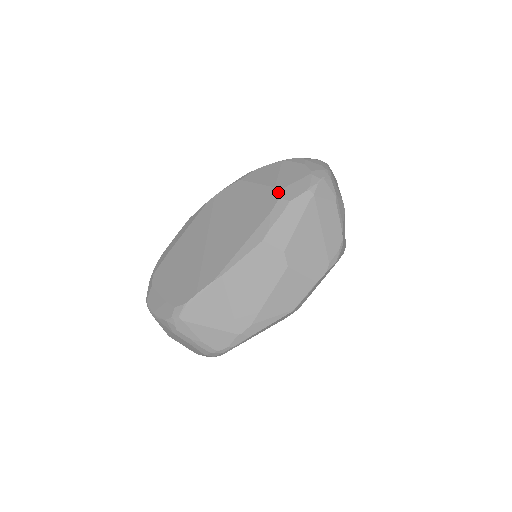
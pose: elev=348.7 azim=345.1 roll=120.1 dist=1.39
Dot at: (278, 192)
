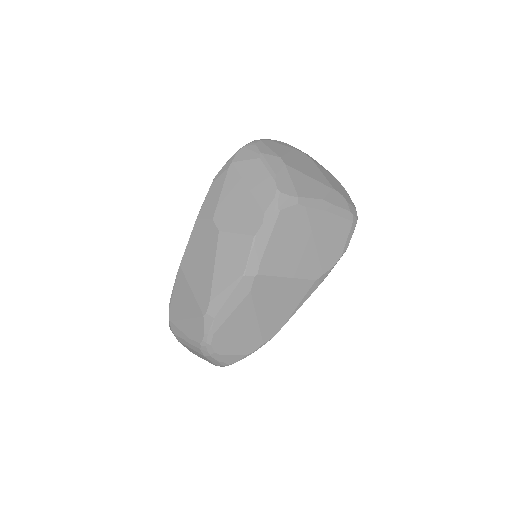
Dot at: occluded
